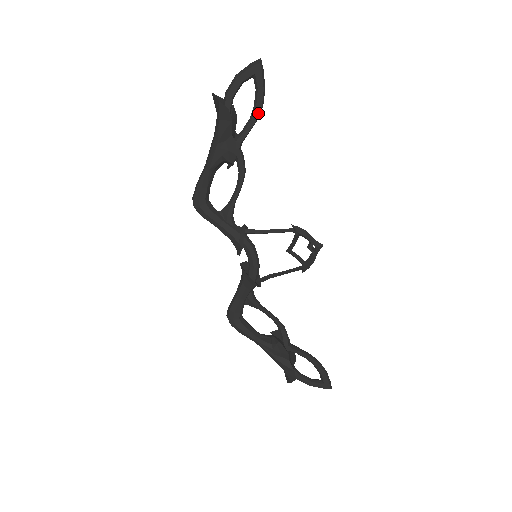
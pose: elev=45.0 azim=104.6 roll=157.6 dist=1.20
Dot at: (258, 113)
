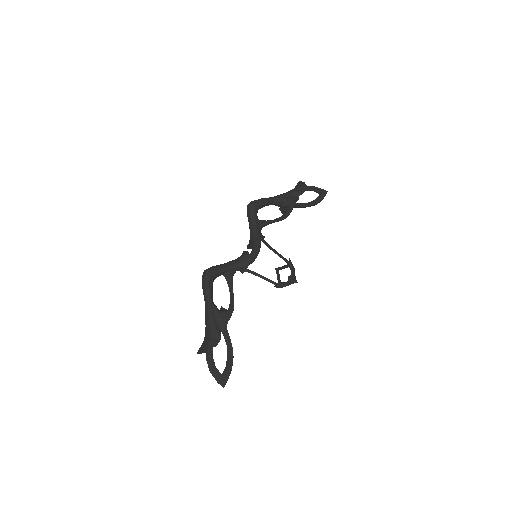
Dot at: (312, 204)
